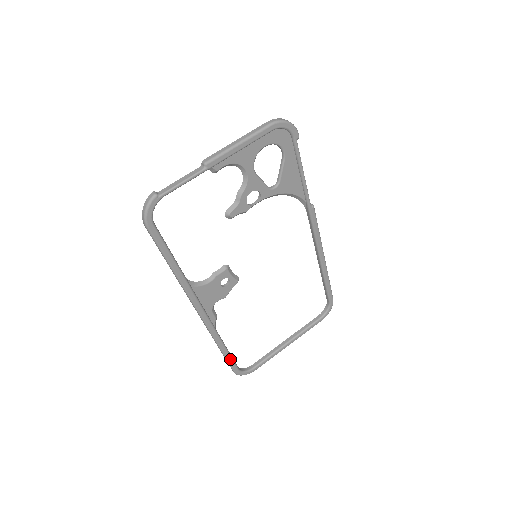
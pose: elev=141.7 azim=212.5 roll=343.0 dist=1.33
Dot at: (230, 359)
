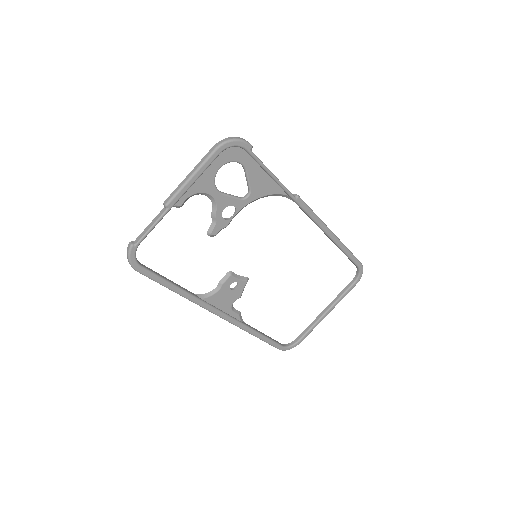
Dot at: (269, 341)
